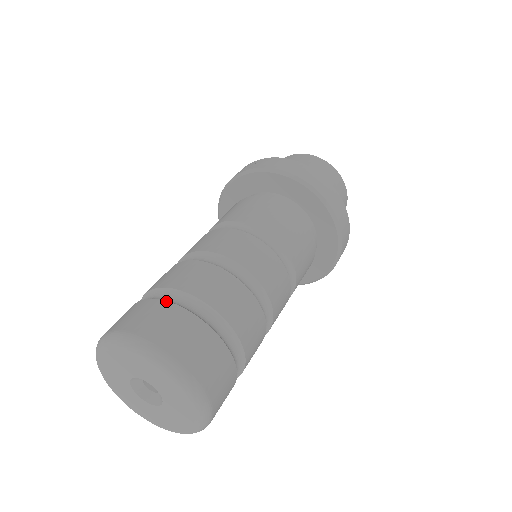
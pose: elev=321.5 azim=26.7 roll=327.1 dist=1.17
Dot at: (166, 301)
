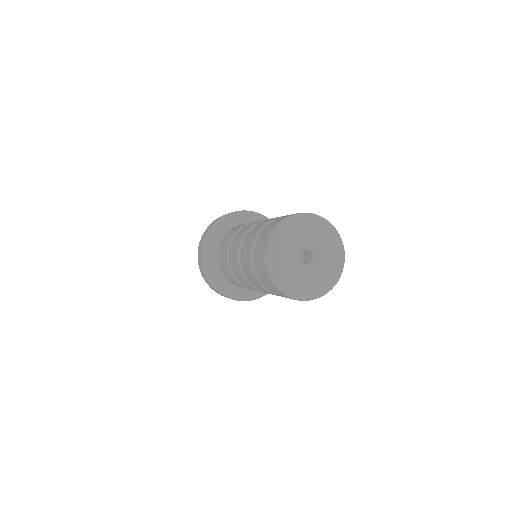
Dot at: occluded
